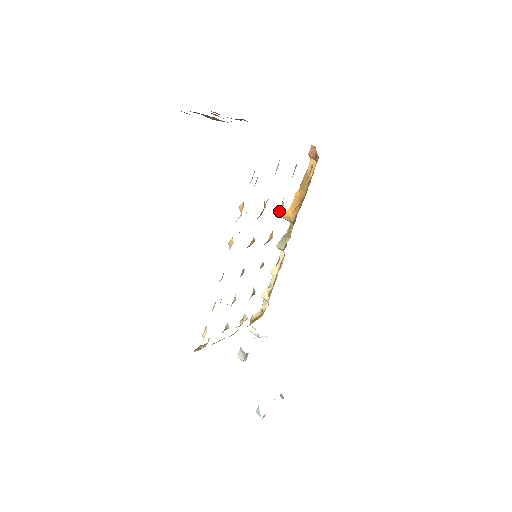
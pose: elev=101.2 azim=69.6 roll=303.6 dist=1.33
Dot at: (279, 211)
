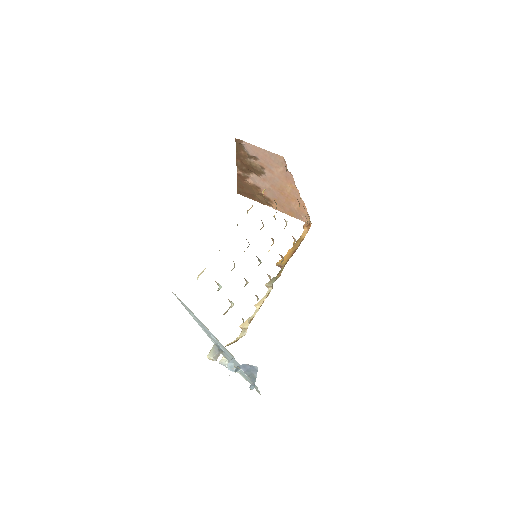
Dot at: occluded
